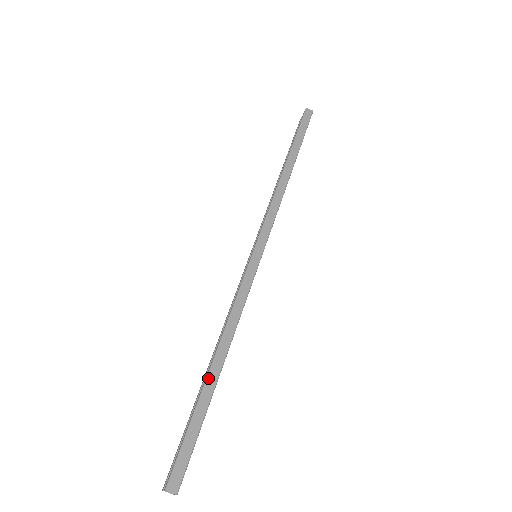
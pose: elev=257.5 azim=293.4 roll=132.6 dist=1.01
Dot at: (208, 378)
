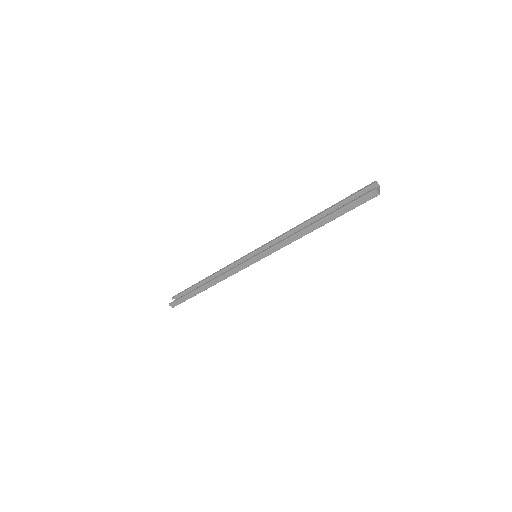
Dot at: (199, 289)
